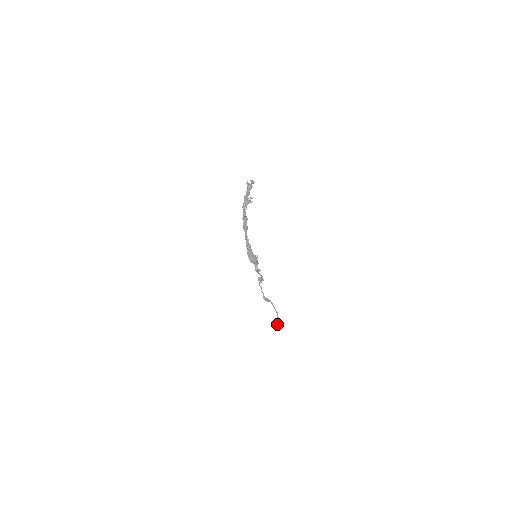
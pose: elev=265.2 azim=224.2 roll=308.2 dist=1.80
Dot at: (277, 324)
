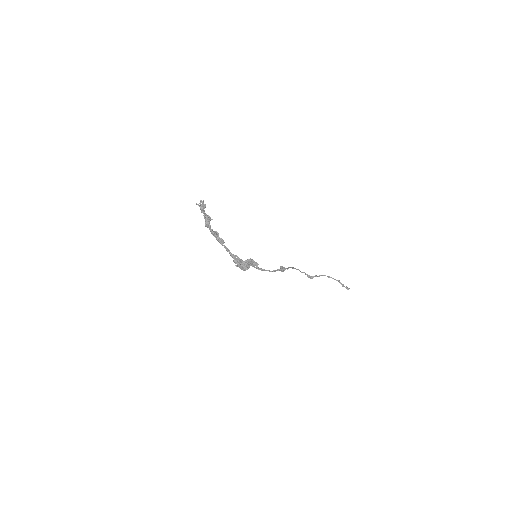
Dot at: occluded
